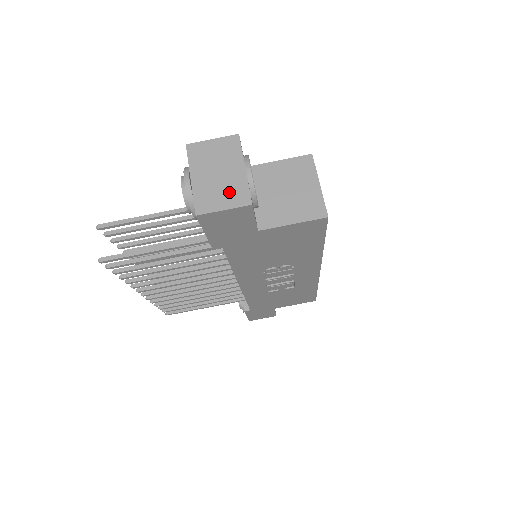
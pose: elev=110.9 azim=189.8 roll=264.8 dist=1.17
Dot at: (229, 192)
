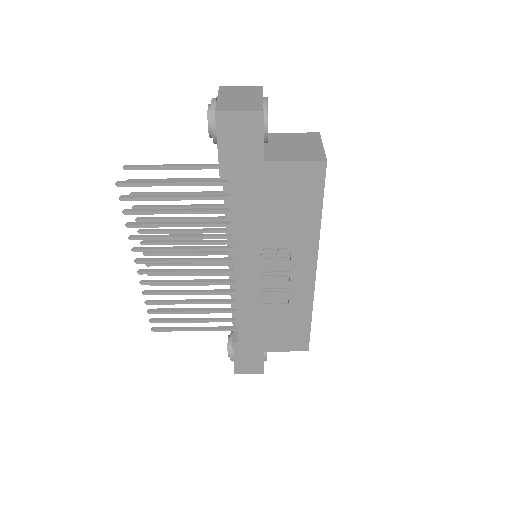
Dot at: (246, 105)
